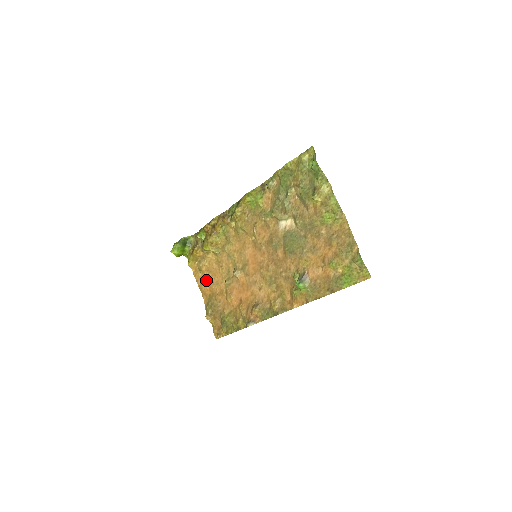
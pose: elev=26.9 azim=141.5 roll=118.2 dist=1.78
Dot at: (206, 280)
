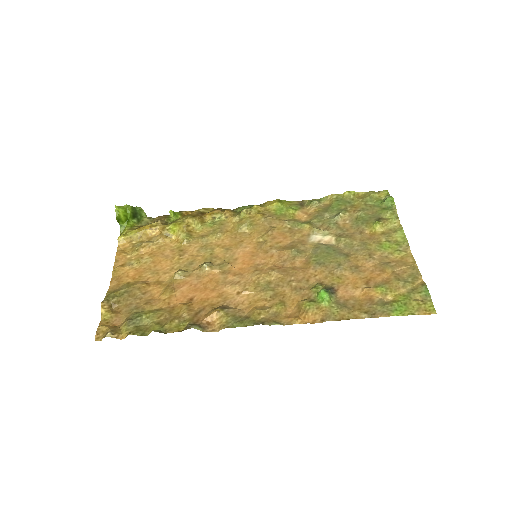
Dot at: (136, 264)
